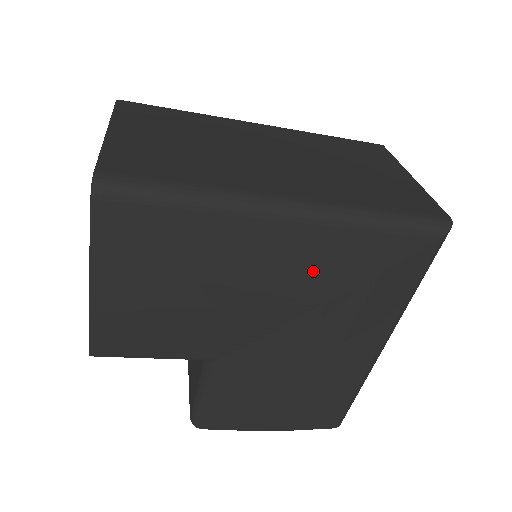
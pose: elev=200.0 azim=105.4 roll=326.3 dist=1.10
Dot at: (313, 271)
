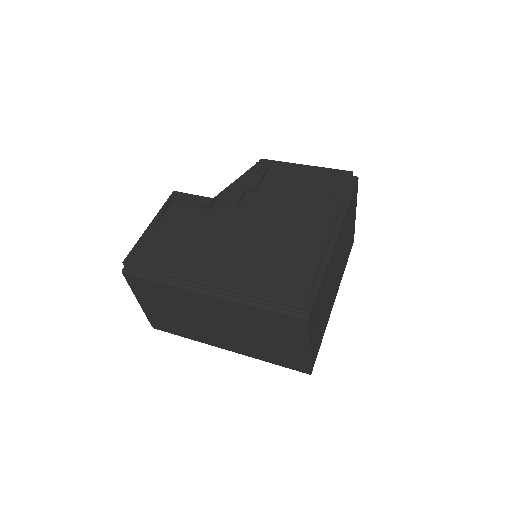
Dot at: occluded
